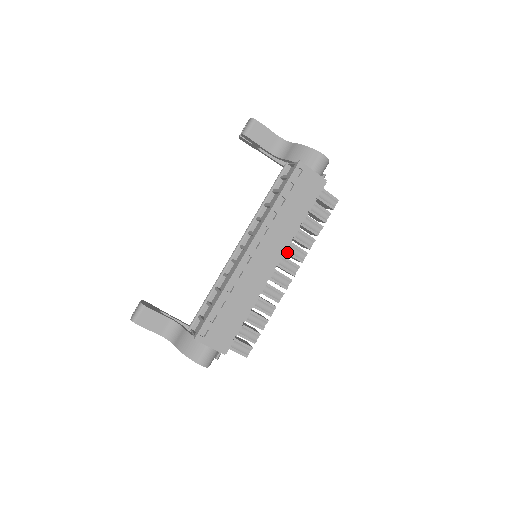
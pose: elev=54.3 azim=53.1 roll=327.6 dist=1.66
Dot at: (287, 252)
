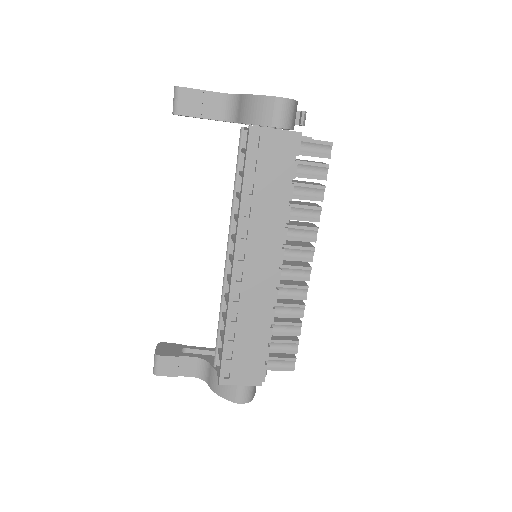
Dot at: (290, 239)
